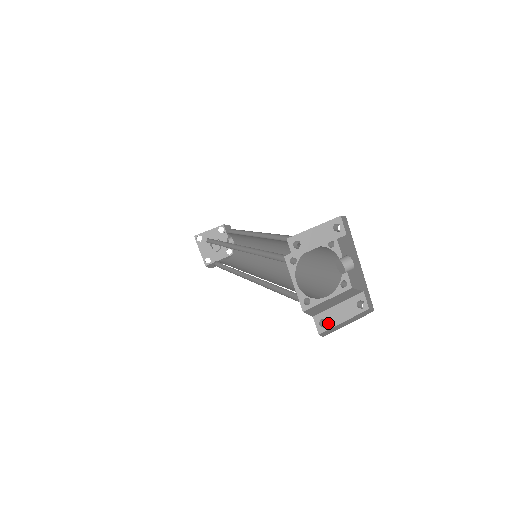
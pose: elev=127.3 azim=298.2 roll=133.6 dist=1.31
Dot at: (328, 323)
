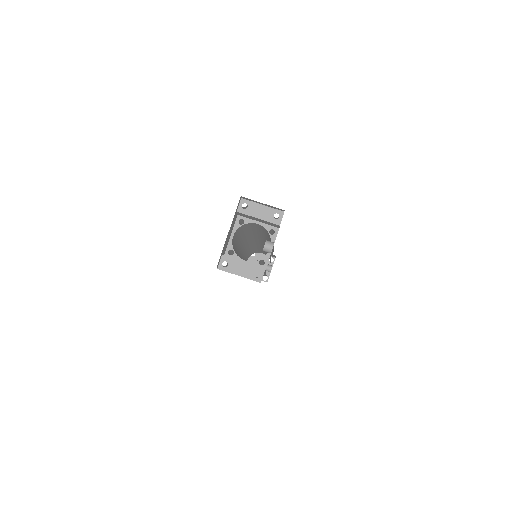
Dot at: (228, 267)
